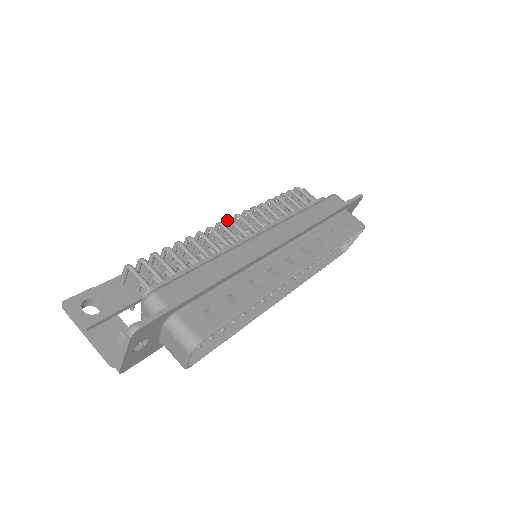
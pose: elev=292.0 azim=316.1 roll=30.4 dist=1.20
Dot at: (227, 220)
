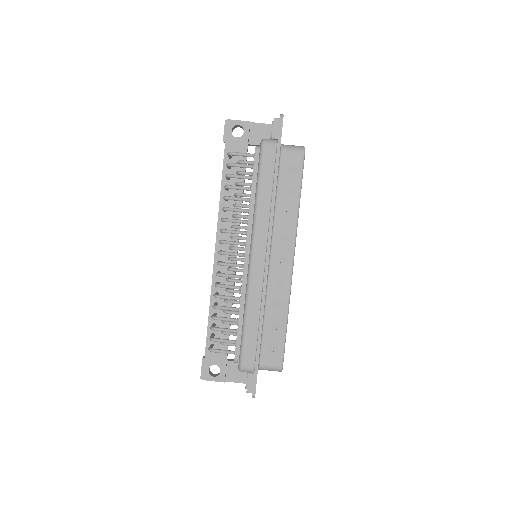
Dot at: occluded
